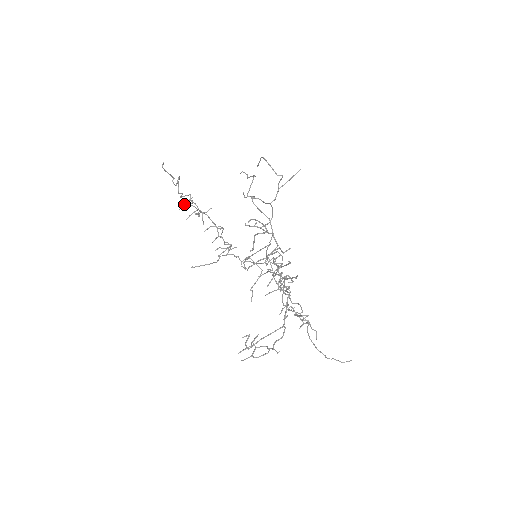
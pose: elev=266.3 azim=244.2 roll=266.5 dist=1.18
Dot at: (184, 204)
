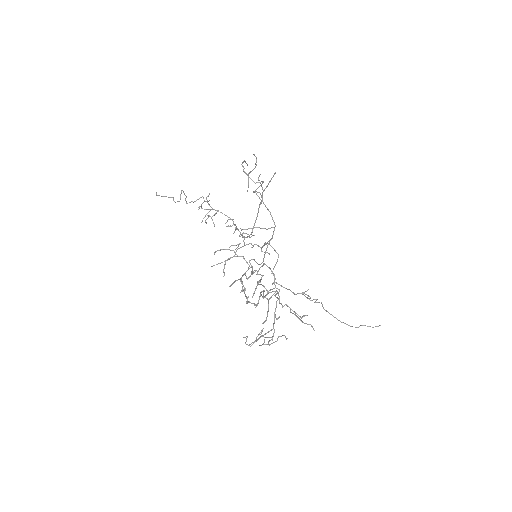
Dot at: occluded
